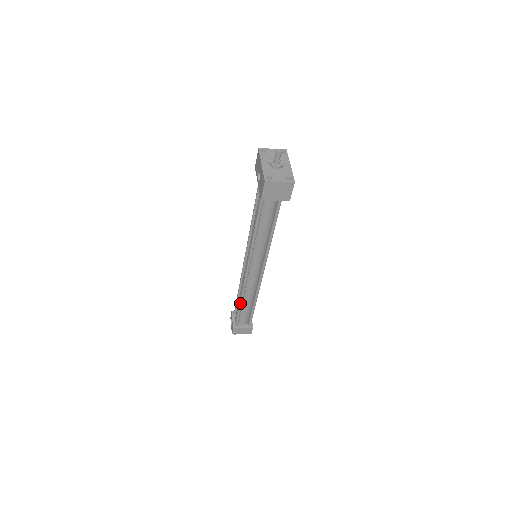
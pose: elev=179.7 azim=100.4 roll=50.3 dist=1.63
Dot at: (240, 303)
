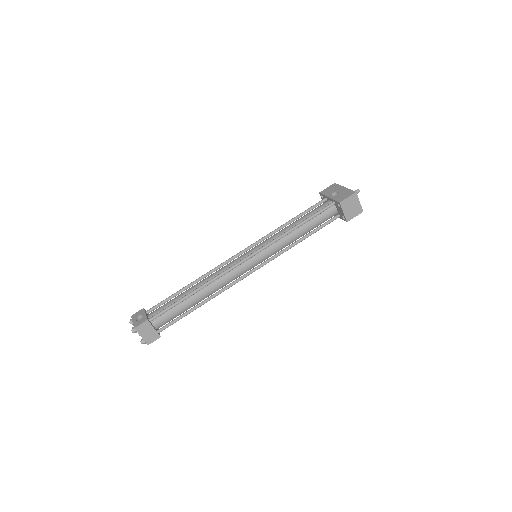
Dot at: (194, 292)
